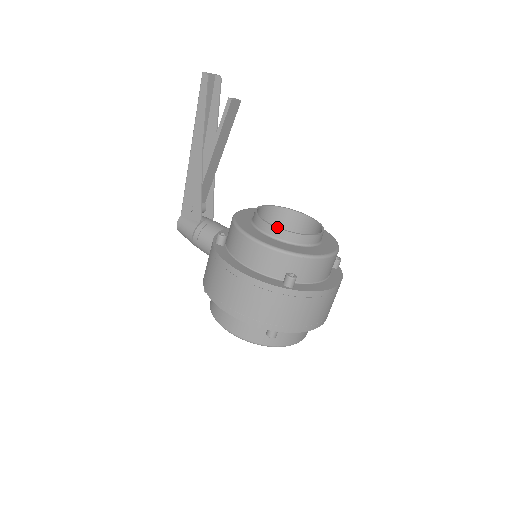
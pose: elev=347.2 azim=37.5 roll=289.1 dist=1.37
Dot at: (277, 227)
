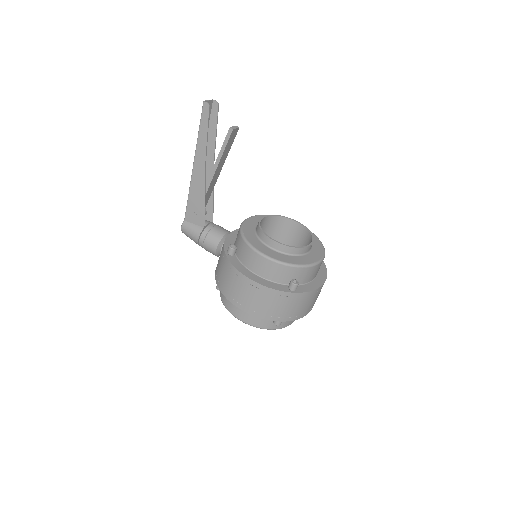
Dot at: (281, 243)
